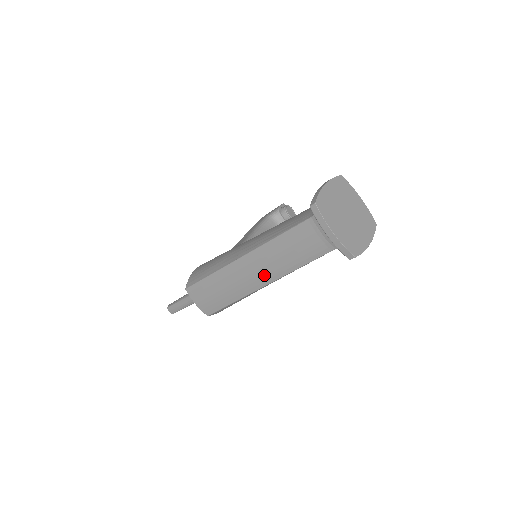
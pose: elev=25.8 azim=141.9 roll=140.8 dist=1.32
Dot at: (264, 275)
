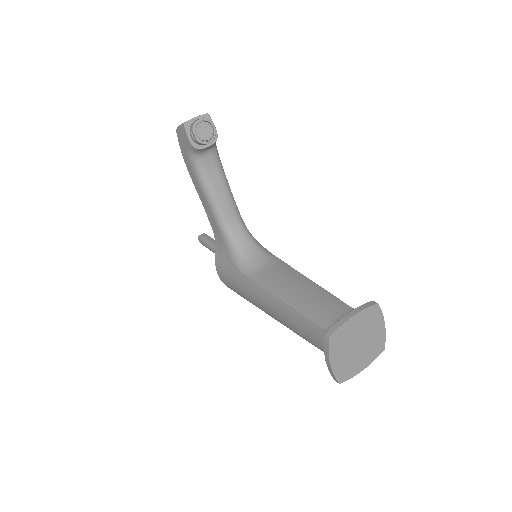
Dot at: occluded
